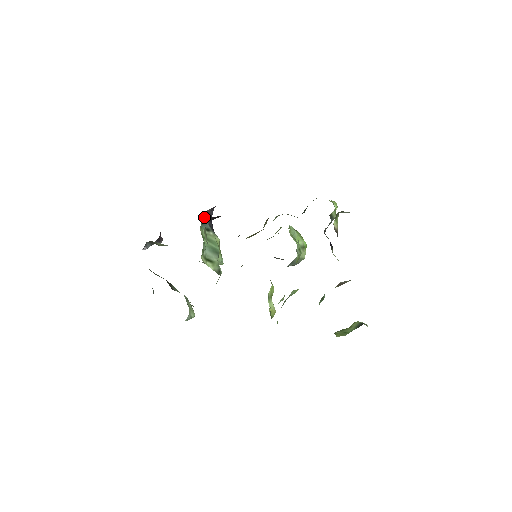
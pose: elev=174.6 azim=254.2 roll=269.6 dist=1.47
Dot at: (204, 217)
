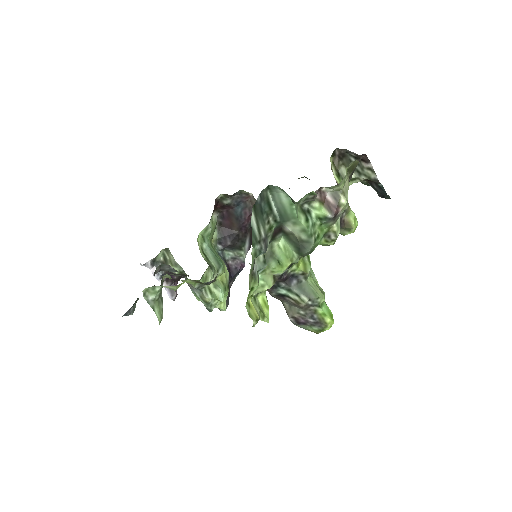
Dot at: (224, 259)
